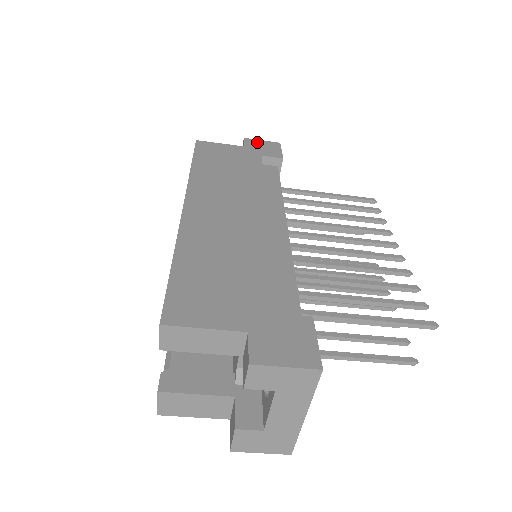
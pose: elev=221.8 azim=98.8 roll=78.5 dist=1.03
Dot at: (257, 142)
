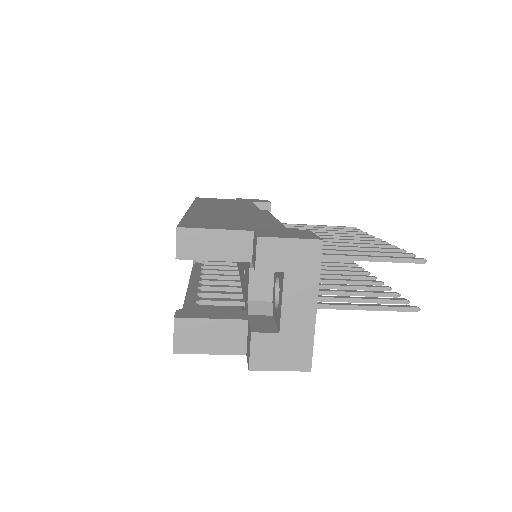
Dot at: (248, 199)
